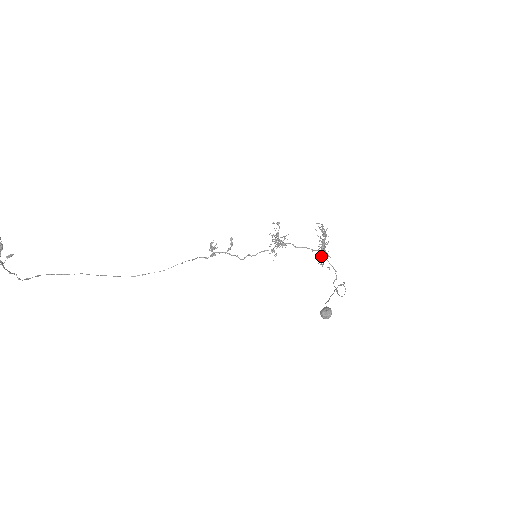
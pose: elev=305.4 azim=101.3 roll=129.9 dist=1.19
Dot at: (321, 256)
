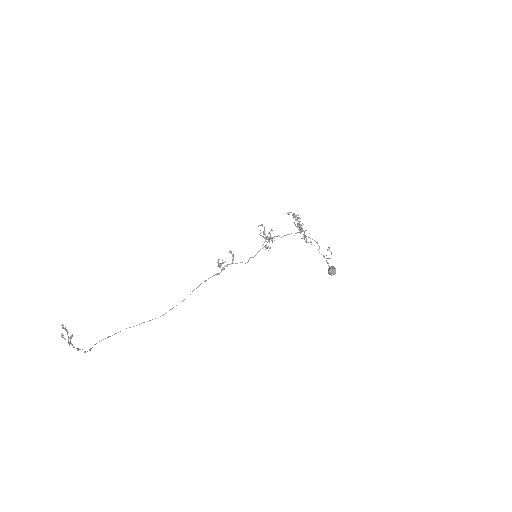
Dot at: occluded
